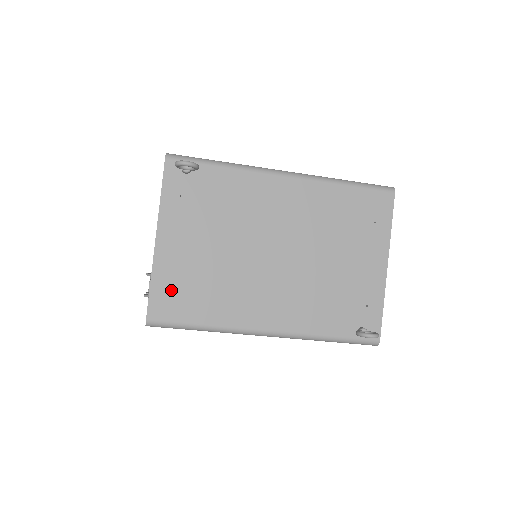
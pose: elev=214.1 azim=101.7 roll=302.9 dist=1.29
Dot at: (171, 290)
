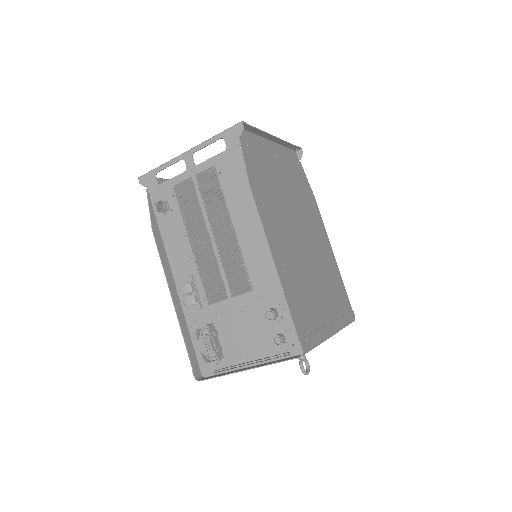
Dot at: occluded
